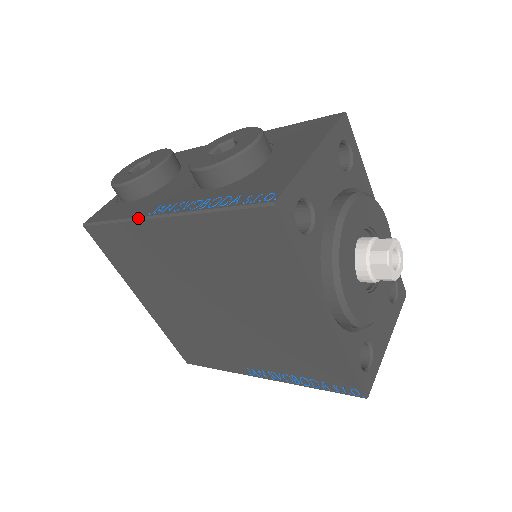
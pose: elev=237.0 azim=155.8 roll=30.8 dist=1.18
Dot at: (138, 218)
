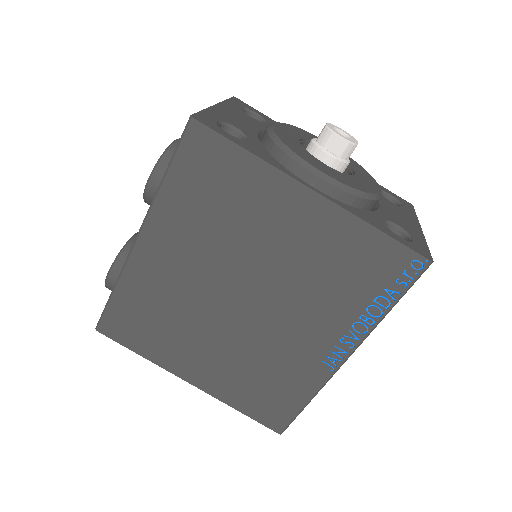
Dot at: (125, 263)
